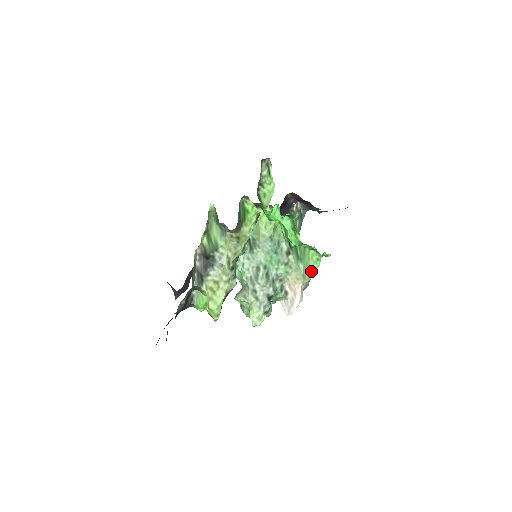
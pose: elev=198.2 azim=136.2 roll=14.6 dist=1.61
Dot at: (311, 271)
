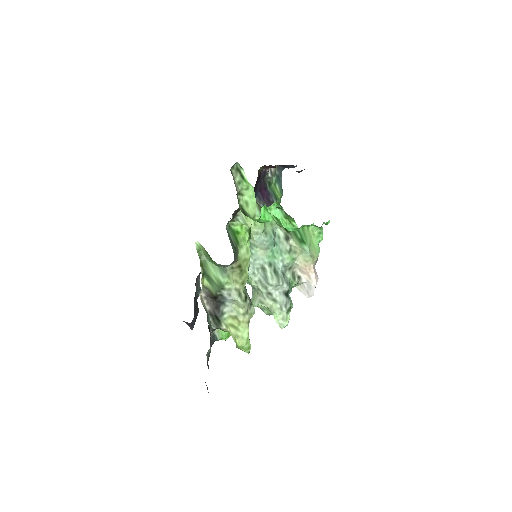
Dot at: (316, 246)
